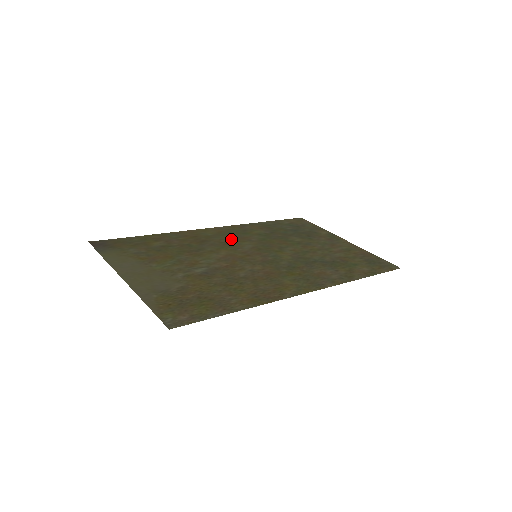
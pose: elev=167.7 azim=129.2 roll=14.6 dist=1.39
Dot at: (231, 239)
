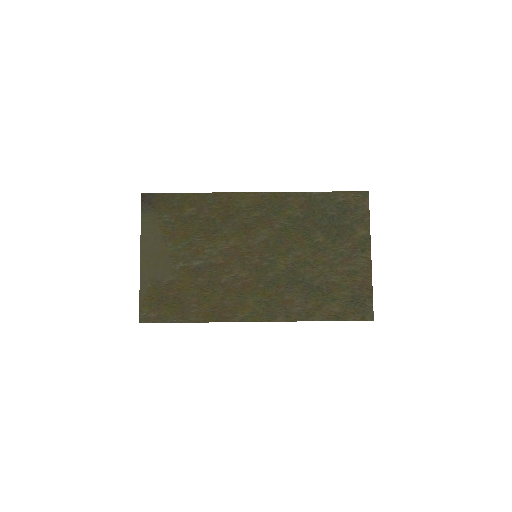
Dot at: (256, 220)
